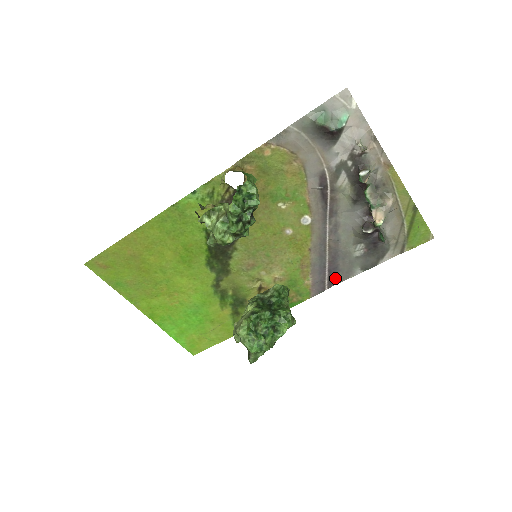
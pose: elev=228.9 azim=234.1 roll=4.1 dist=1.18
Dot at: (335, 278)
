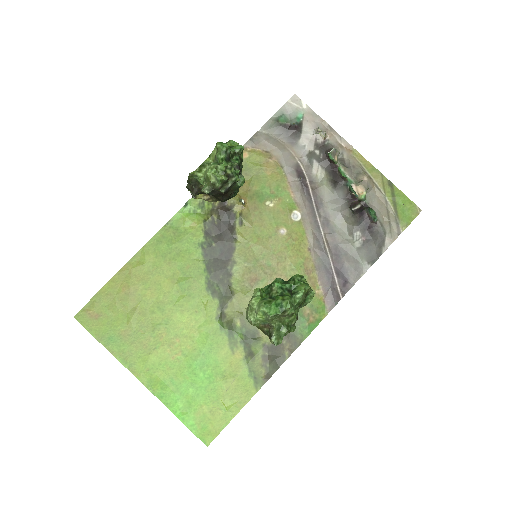
Dot at: (346, 281)
